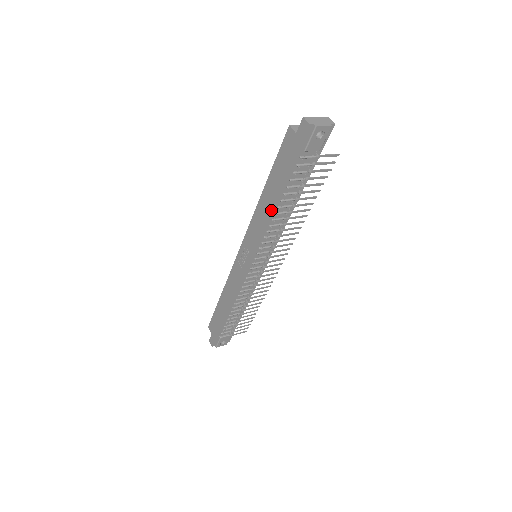
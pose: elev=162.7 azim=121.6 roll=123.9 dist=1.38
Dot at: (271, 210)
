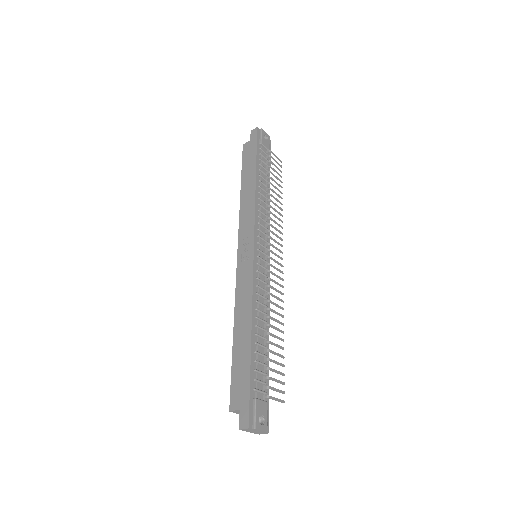
Dot at: (255, 187)
